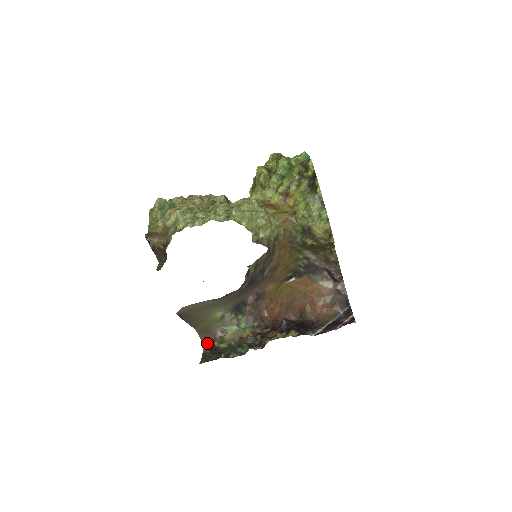
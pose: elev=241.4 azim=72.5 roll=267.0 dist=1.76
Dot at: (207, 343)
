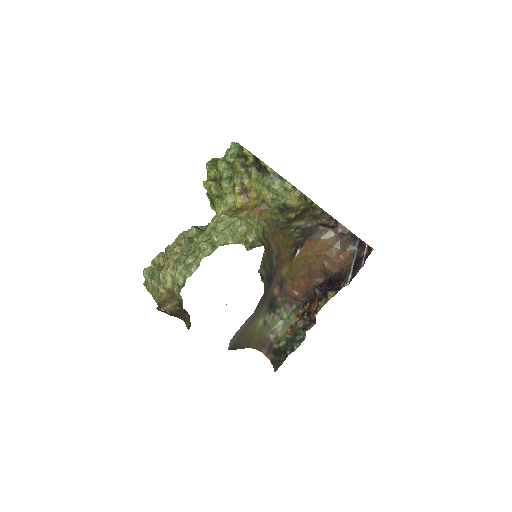
Dot at: (268, 351)
